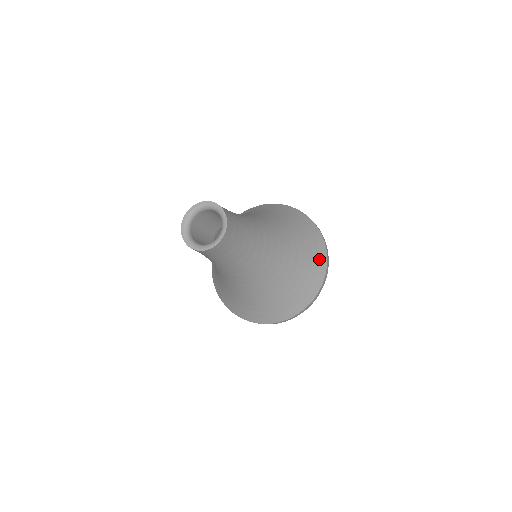
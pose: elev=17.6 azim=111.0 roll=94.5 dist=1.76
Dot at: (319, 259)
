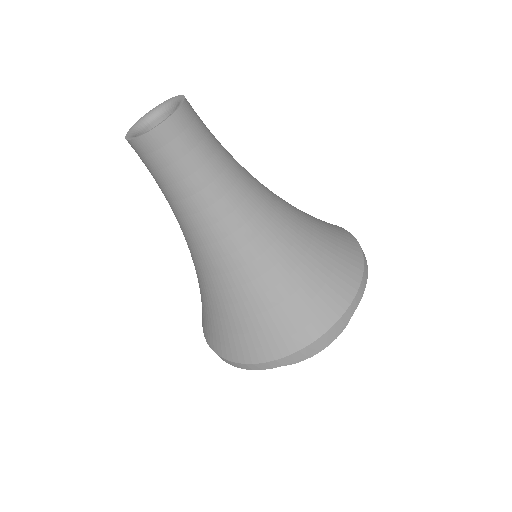
Dot at: (348, 269)
